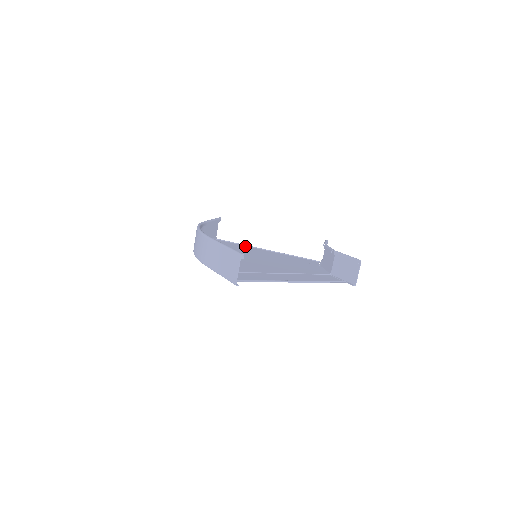
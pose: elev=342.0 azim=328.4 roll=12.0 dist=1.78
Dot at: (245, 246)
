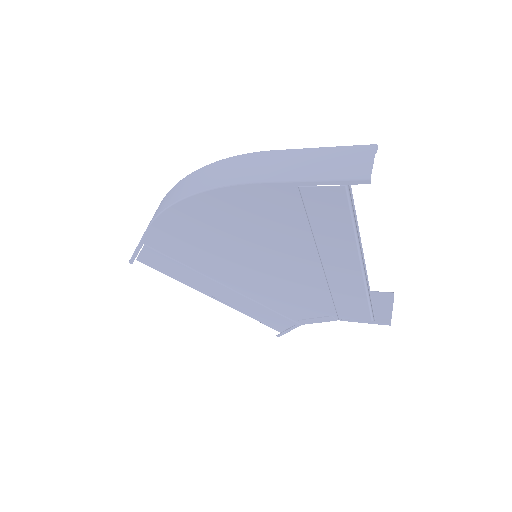
Dot at: (185, 279)
